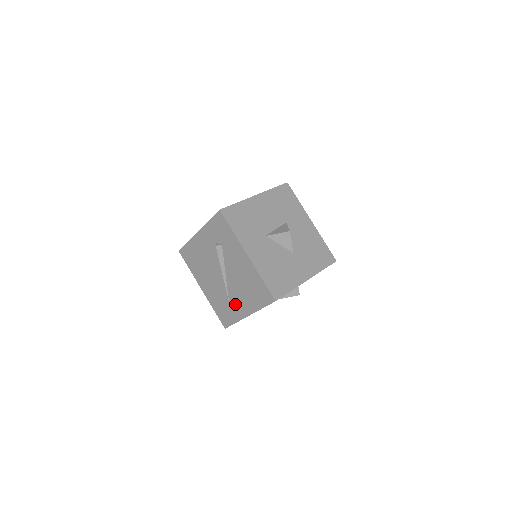
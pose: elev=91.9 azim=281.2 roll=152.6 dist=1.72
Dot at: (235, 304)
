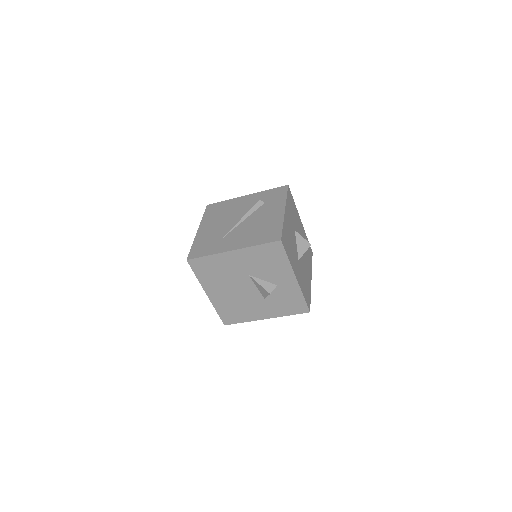
Dot at: (227, 241)
